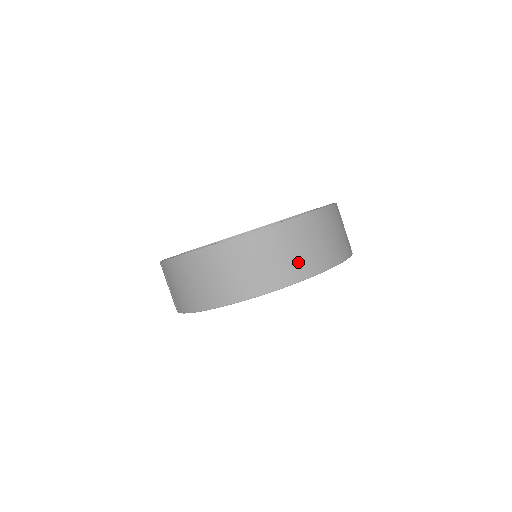
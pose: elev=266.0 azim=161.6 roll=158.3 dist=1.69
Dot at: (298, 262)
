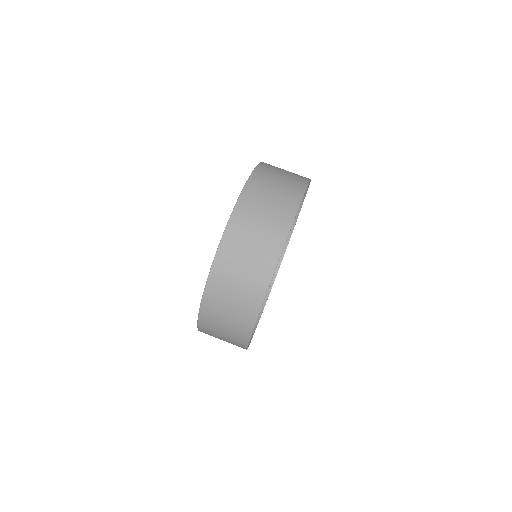
Dot at: (244, 302)
